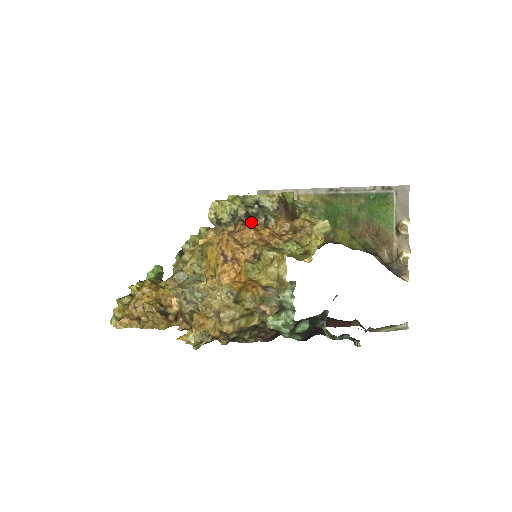
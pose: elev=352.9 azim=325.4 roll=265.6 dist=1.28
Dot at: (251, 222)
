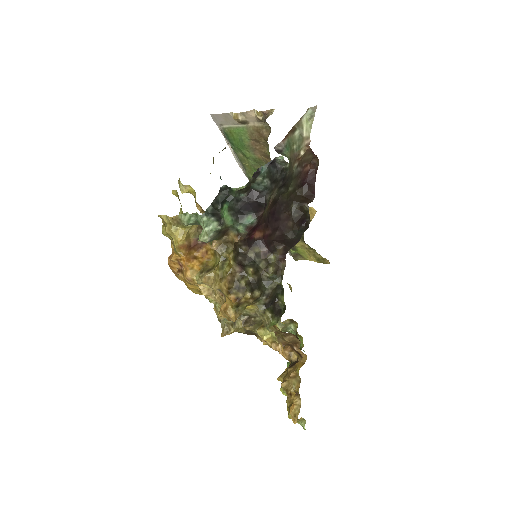
Dot at: occluded
